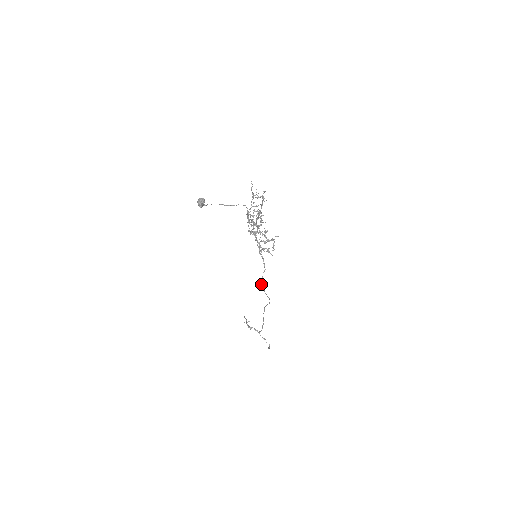
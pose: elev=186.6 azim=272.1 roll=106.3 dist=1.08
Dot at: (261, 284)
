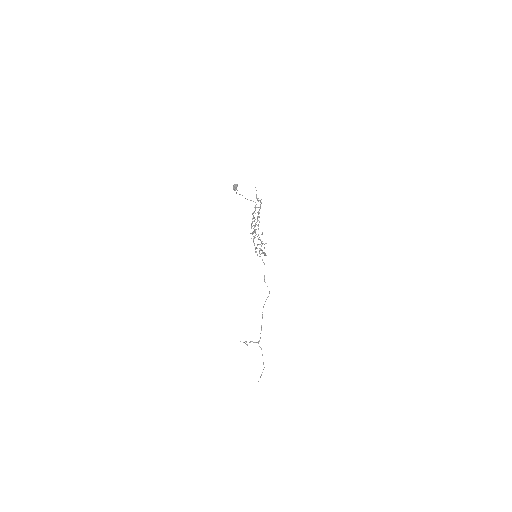
Dot at: occluded
